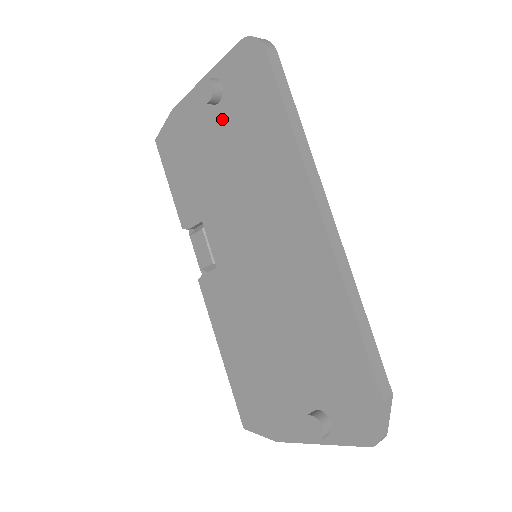
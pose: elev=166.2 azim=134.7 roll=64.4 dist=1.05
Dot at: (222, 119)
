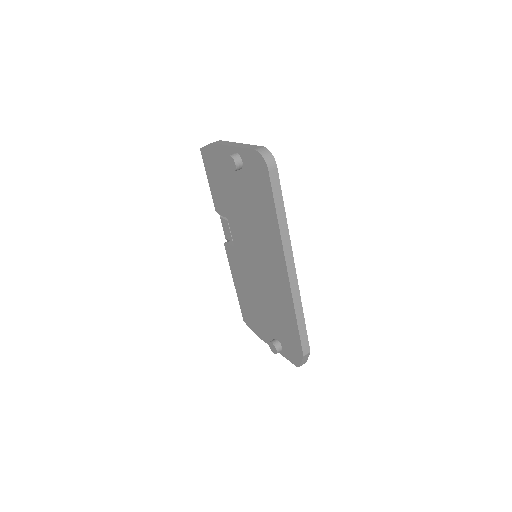
Dot at: (242, 180)
